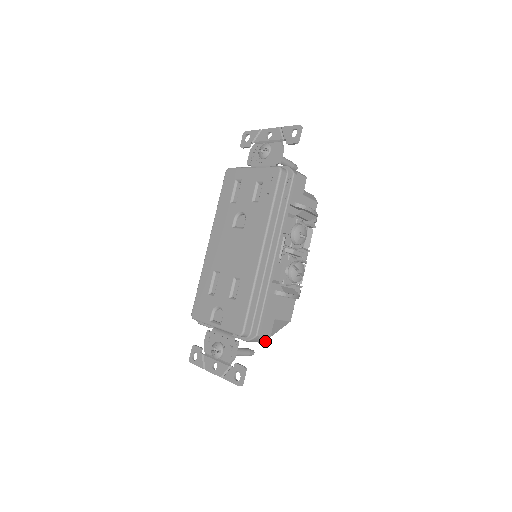
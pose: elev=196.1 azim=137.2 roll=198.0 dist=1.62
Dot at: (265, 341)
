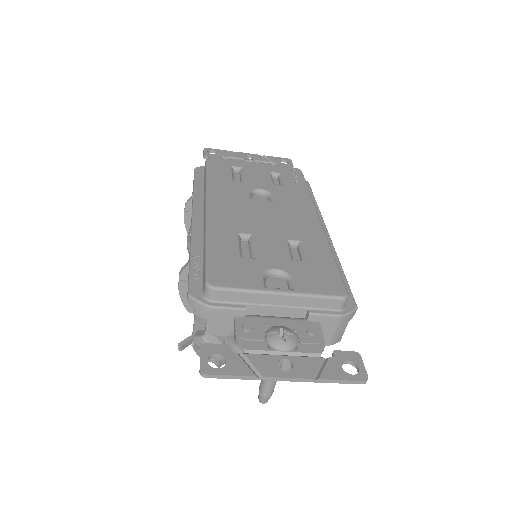
Dot at: (339, 338)
